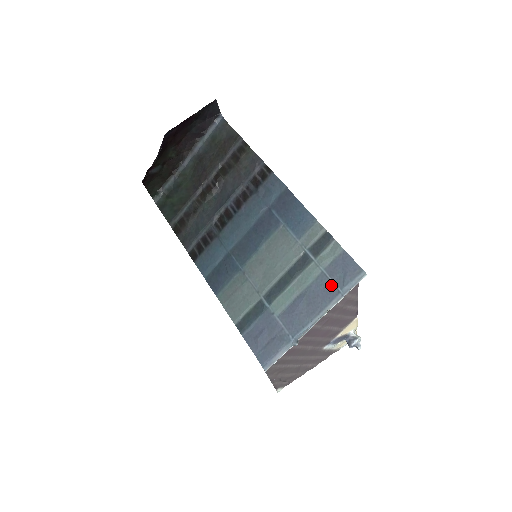
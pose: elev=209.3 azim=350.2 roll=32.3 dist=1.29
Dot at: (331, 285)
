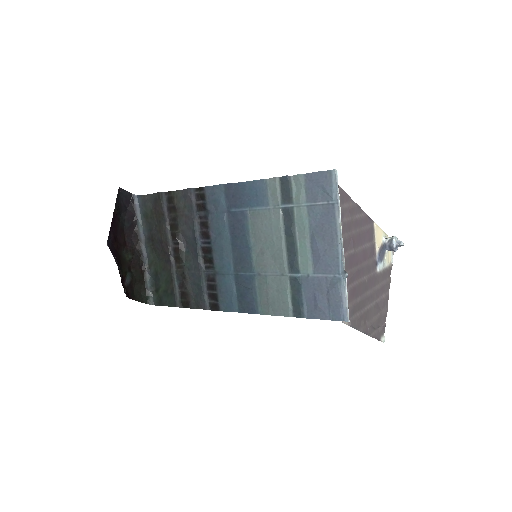
Dot at: (323, 207)
